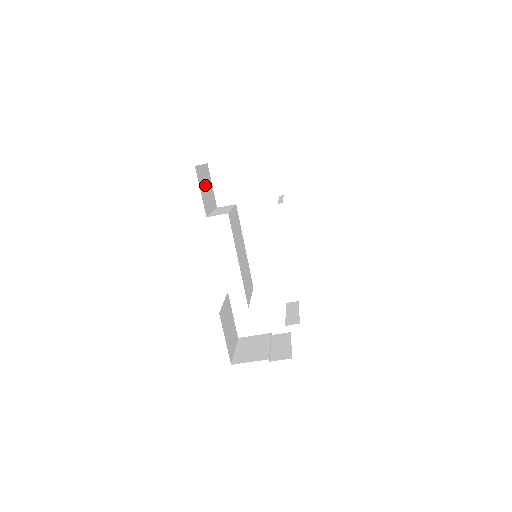
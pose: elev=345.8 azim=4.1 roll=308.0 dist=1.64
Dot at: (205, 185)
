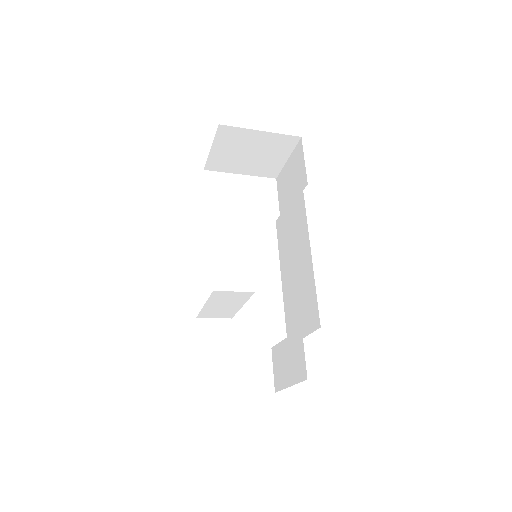
Dot at: occluded
